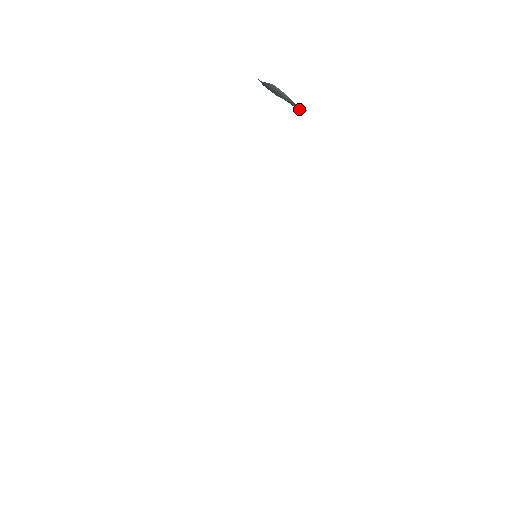
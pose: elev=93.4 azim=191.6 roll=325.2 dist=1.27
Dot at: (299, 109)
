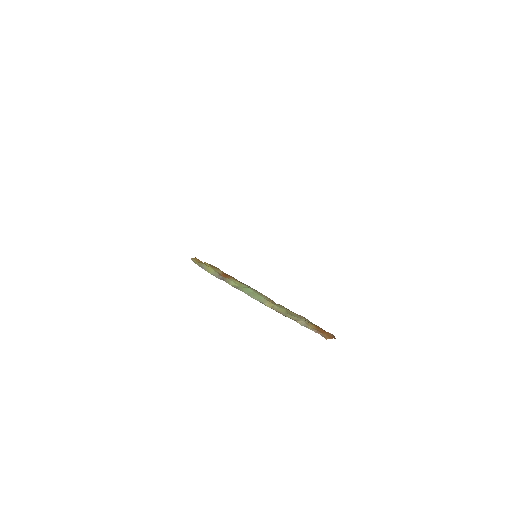
Dot at: occluded
